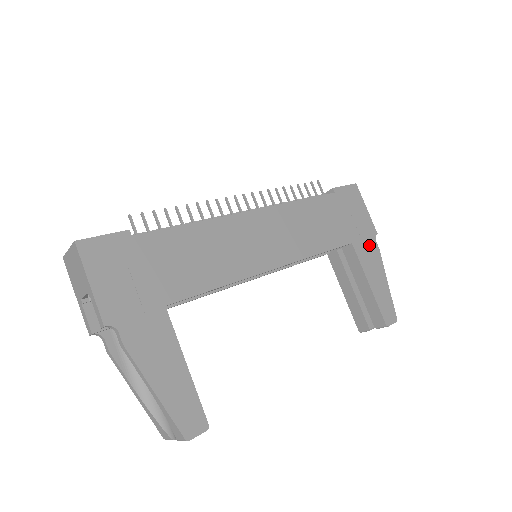
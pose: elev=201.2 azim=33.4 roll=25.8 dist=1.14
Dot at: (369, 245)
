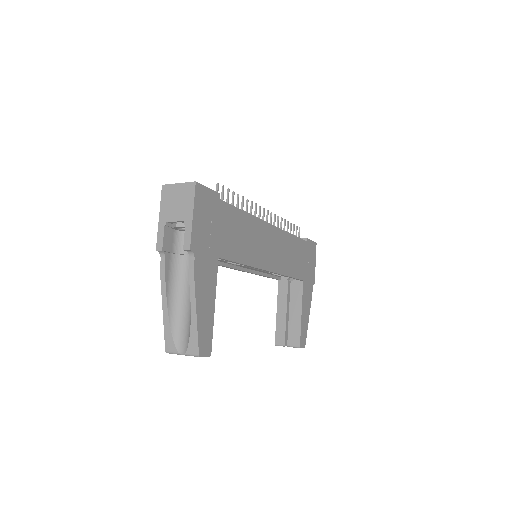
Dot at: (309, 288)
